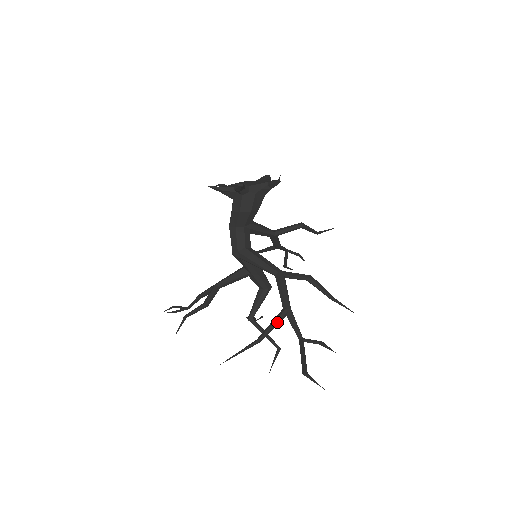
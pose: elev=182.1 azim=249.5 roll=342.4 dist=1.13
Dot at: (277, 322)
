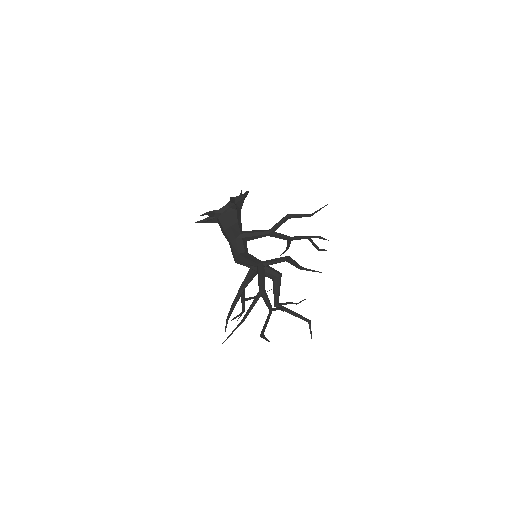
Dot at: (253, 303)
